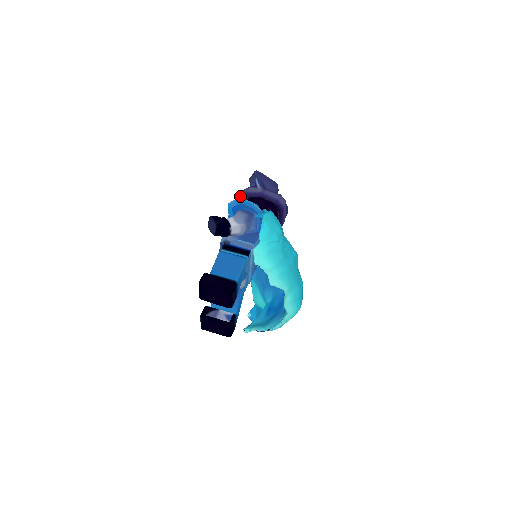
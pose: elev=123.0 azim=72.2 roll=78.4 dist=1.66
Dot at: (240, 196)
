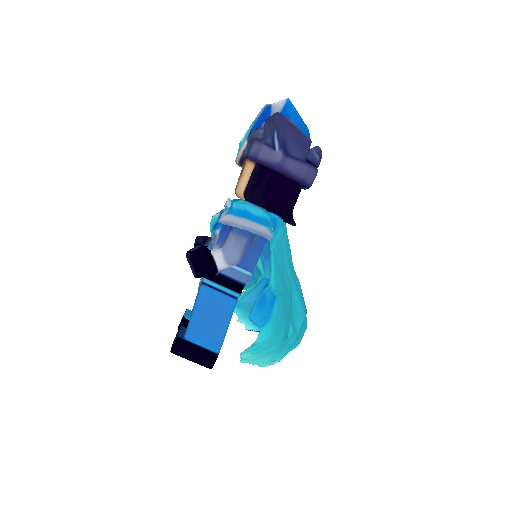
Dot at: (245, 154)
